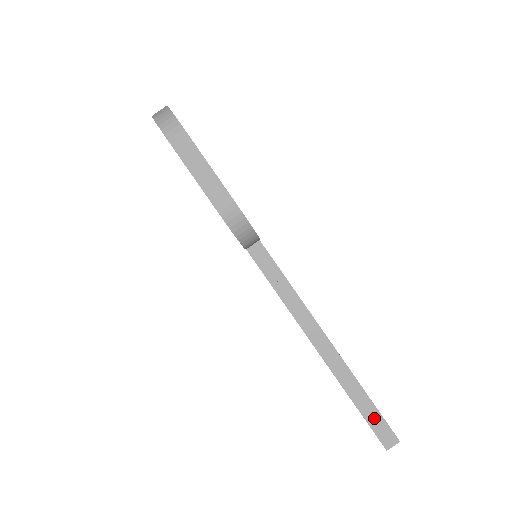
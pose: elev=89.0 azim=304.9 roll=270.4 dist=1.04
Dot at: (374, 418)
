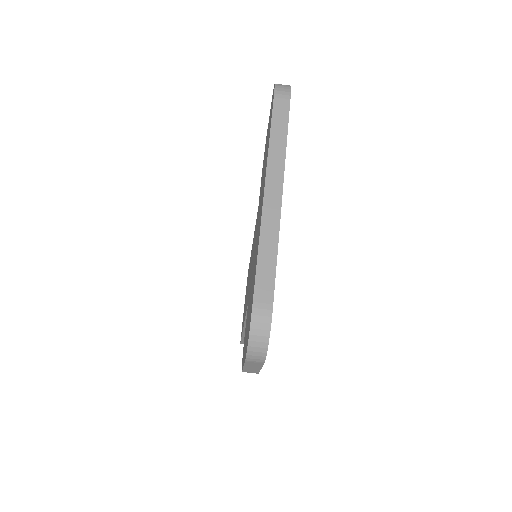
Dot at: occluded
